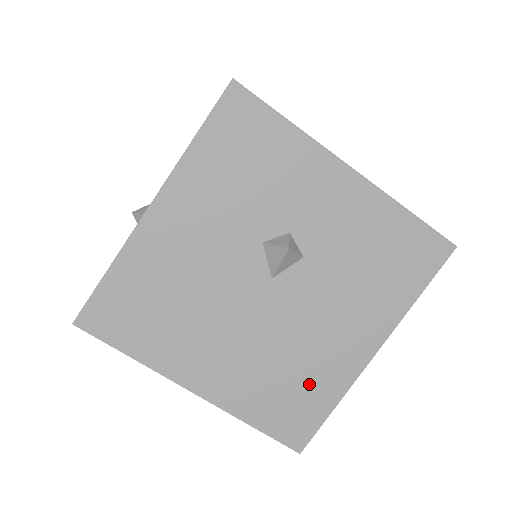
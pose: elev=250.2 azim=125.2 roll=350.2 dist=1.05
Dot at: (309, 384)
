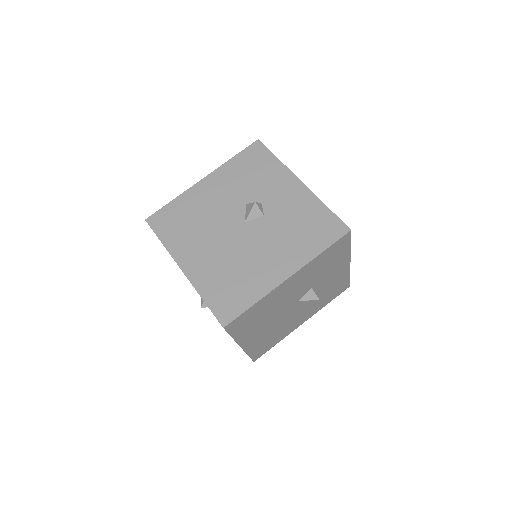
Dot at: (244, 284)
